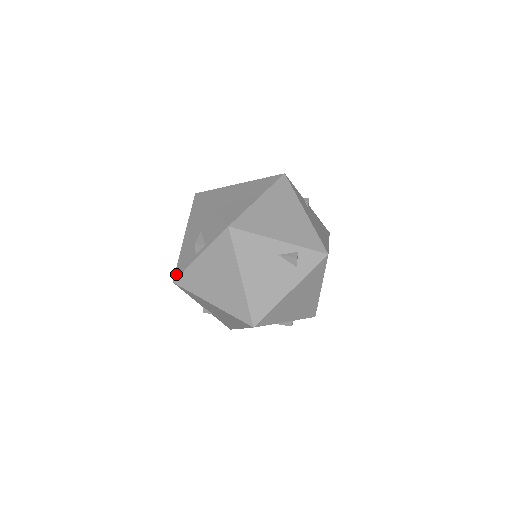
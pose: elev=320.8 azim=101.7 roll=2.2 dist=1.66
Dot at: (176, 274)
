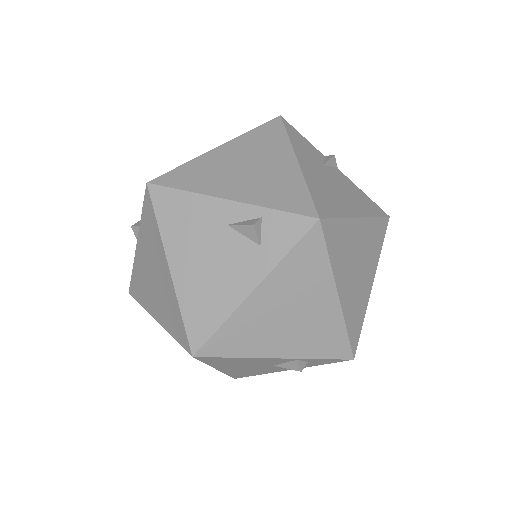
Dot at: occluded
